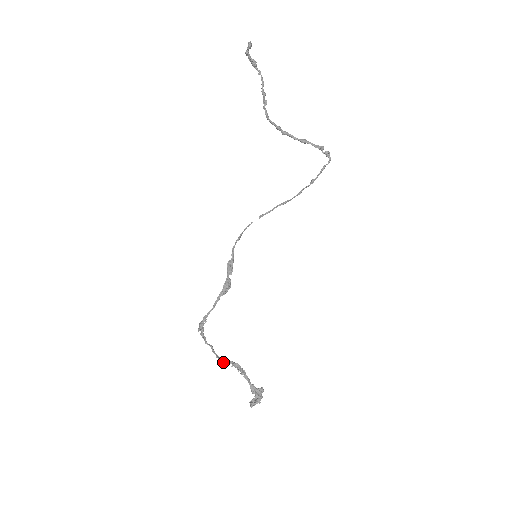
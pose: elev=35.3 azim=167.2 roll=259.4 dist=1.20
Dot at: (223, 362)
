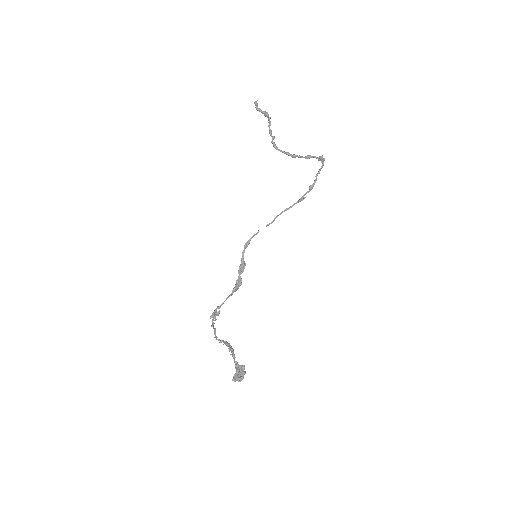
Dot at: (221, 342)
